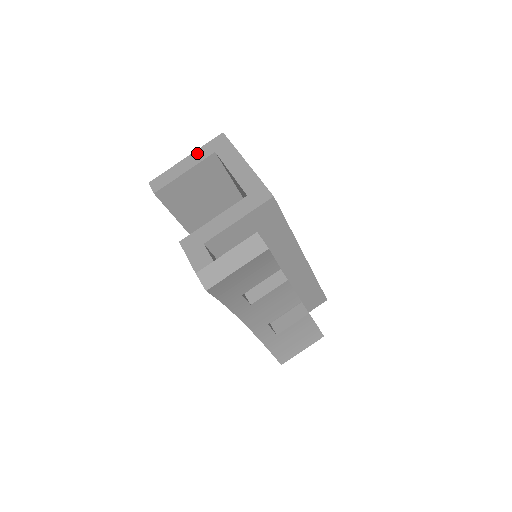
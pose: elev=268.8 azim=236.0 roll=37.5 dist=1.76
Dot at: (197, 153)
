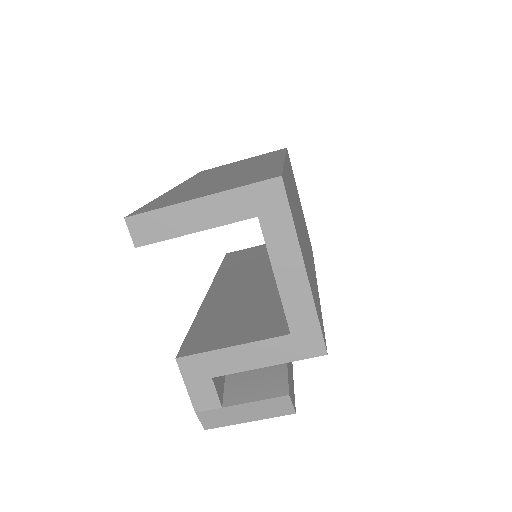
Dot at: (224, 200)
